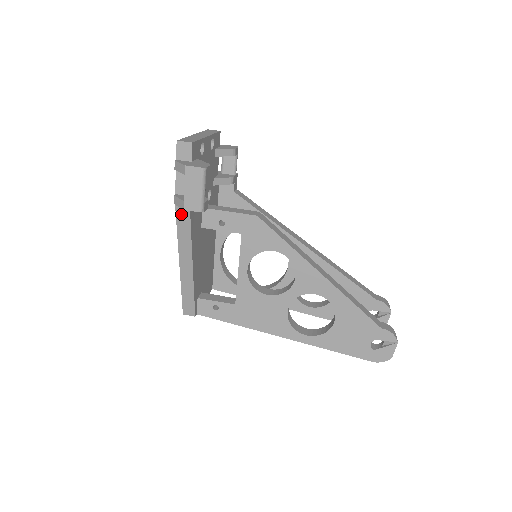
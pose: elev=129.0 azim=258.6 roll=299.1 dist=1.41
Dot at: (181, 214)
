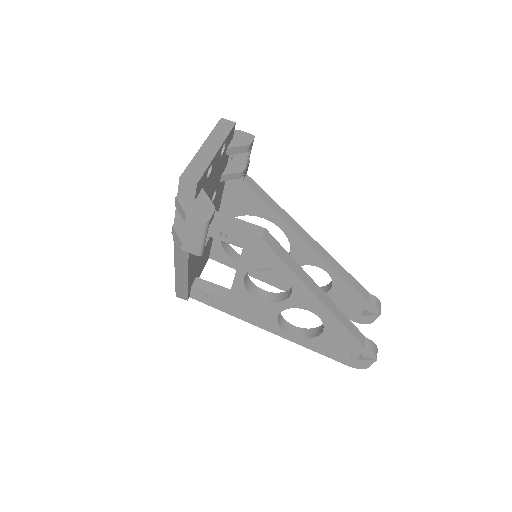
Dot at: occluded
